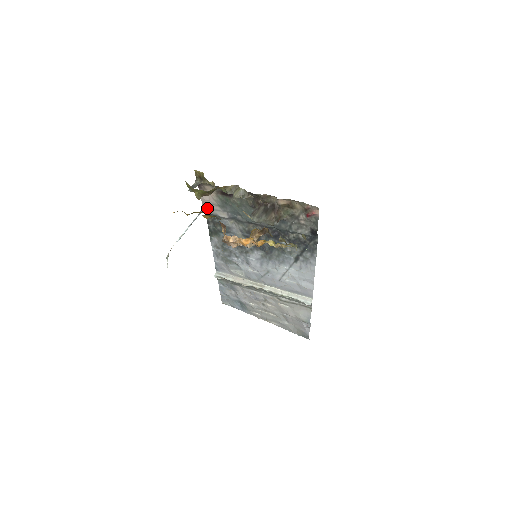
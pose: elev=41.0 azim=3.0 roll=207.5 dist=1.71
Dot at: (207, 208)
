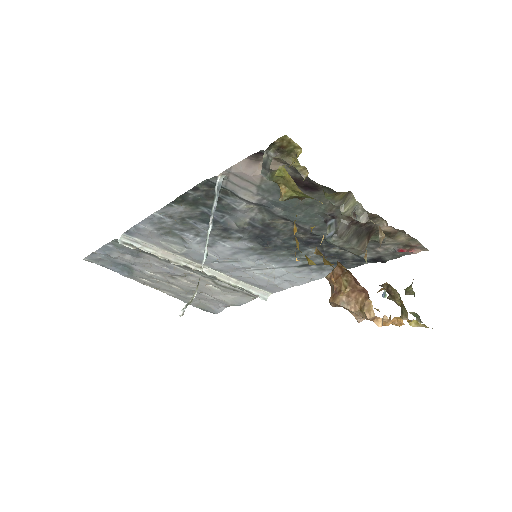
Dot at: (226, 179)
